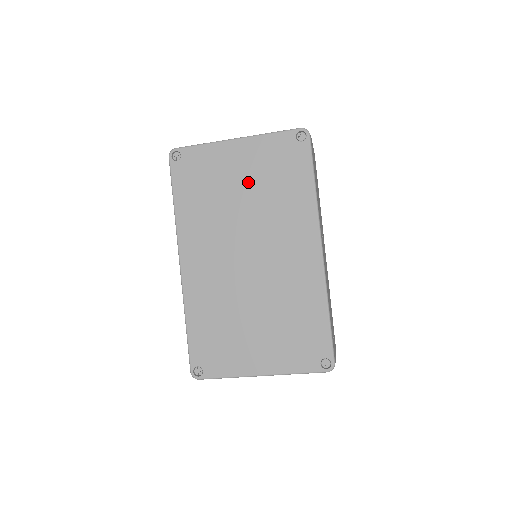
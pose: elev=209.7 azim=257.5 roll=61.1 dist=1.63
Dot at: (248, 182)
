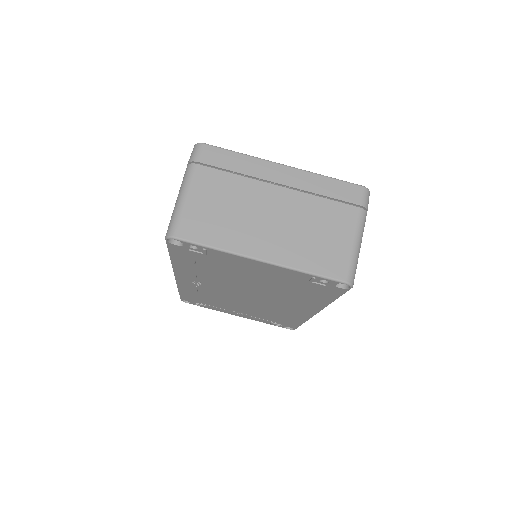
Dot at: occluded
